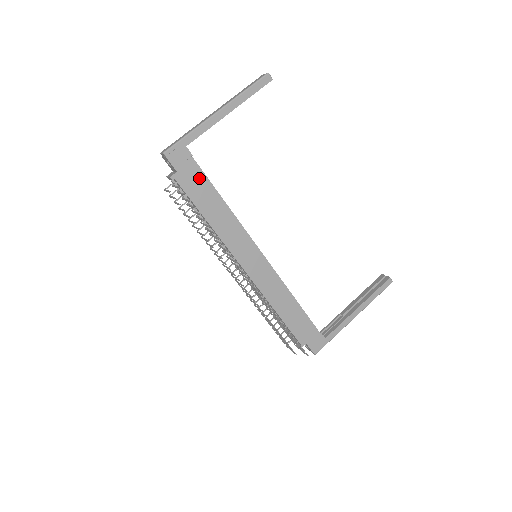
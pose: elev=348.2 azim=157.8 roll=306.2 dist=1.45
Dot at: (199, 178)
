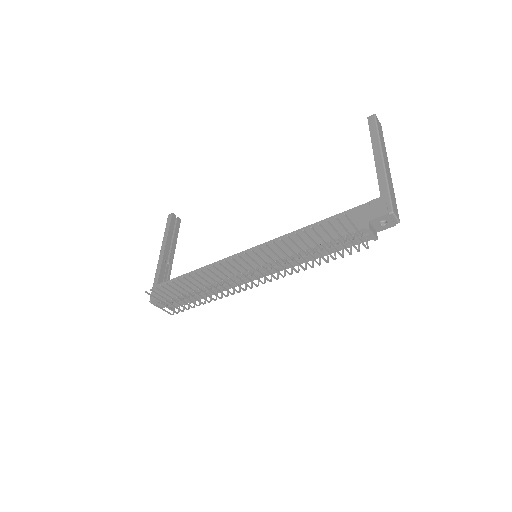
Dot at: occluded
